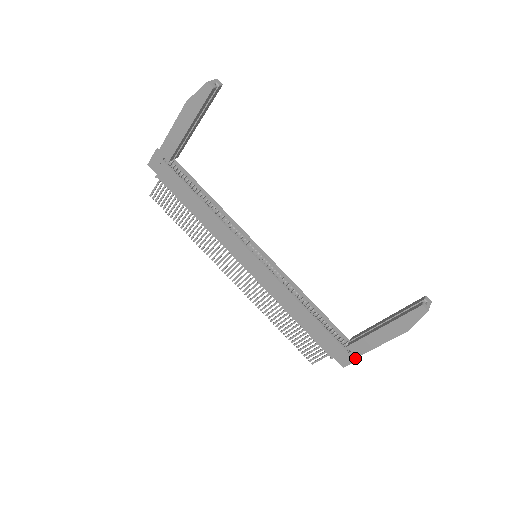
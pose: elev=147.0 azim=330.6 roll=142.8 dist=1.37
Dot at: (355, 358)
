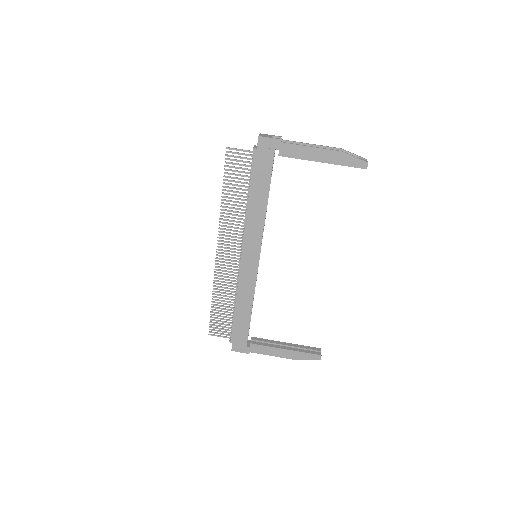
Dot at: (247, 352)
